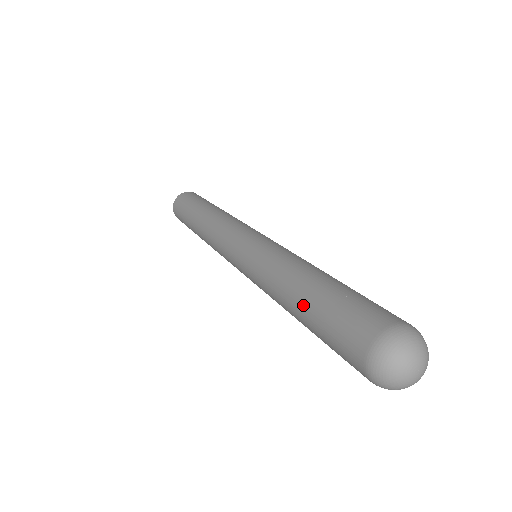
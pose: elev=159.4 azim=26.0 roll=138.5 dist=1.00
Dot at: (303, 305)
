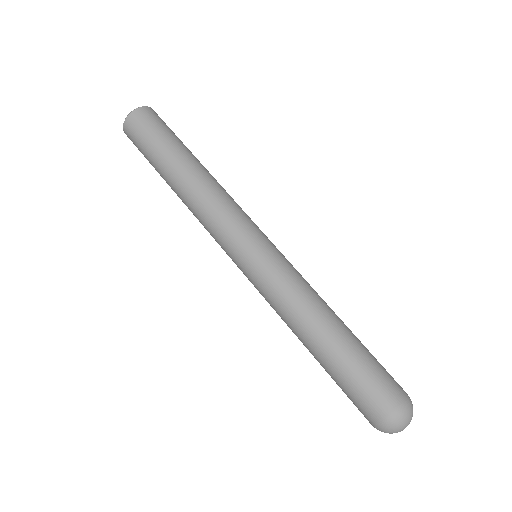
Dot at: (334, 349)
